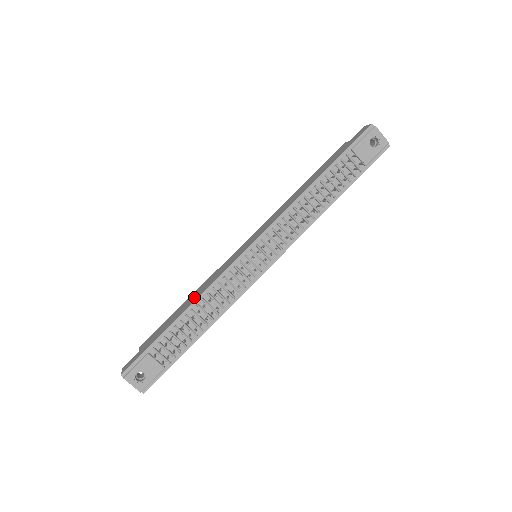
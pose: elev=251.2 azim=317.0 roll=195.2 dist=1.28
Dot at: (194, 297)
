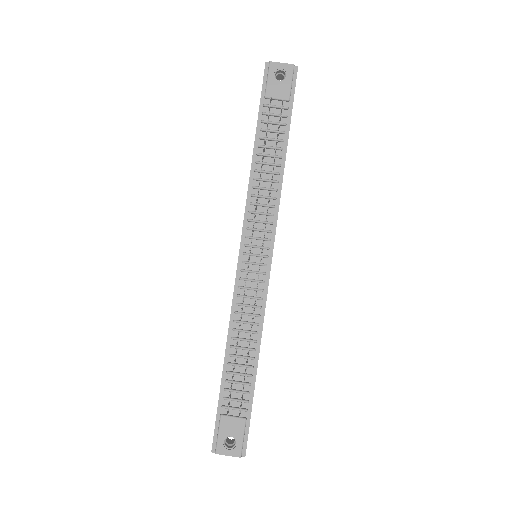
Dot at: occluded
